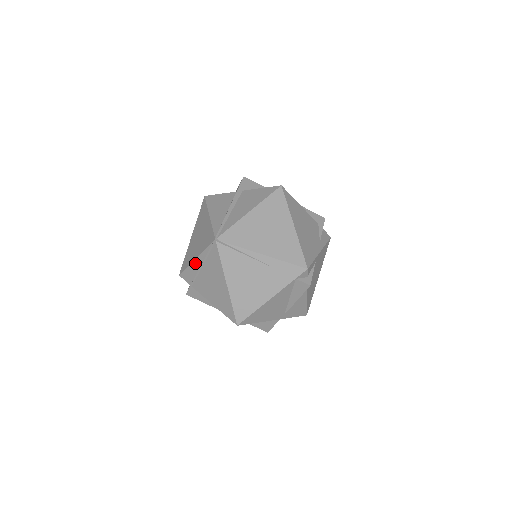
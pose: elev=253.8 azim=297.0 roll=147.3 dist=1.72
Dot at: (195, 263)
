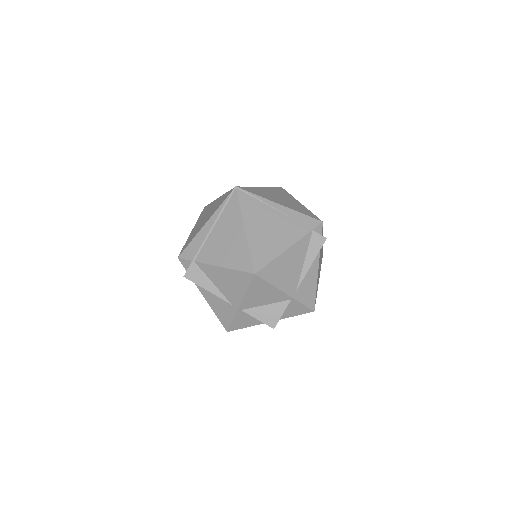
Dot at: (204, 228)
